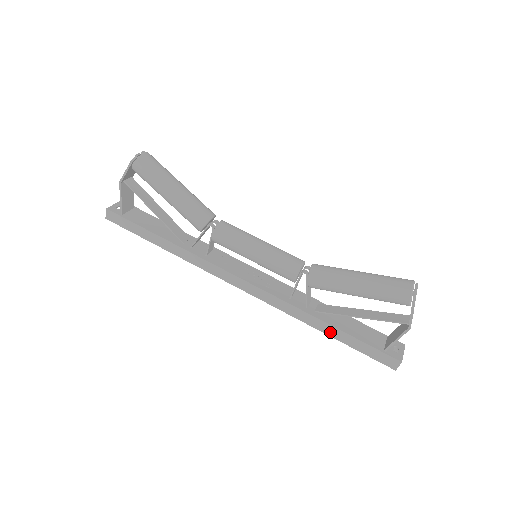
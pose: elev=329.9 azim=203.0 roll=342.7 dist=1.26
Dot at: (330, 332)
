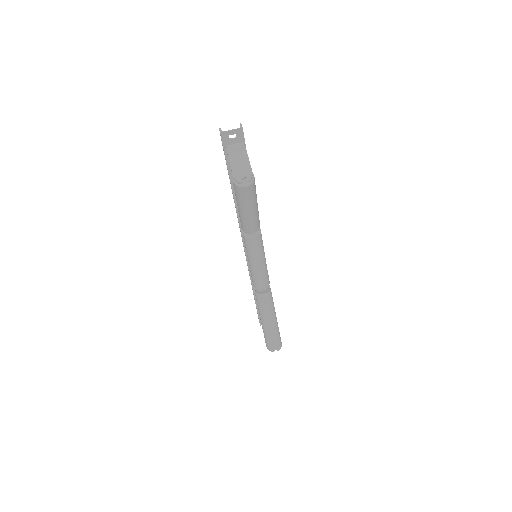
Dot at: occluded
